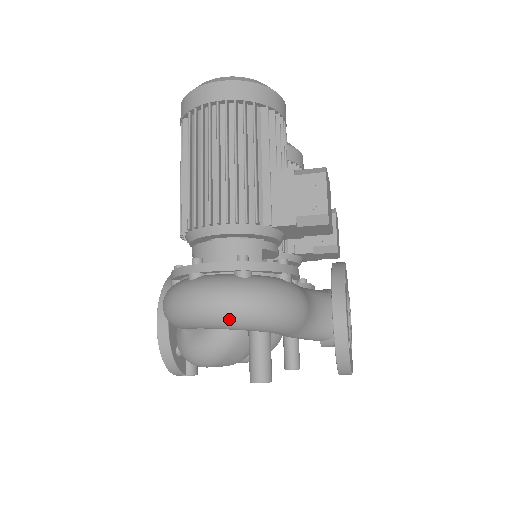
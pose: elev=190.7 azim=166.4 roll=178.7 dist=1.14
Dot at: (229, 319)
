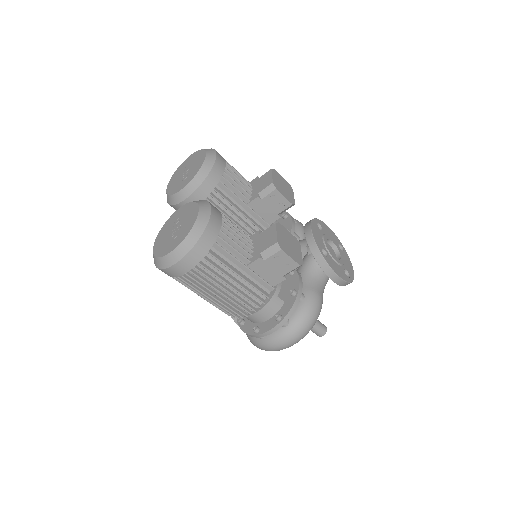
Dot at: occluded
